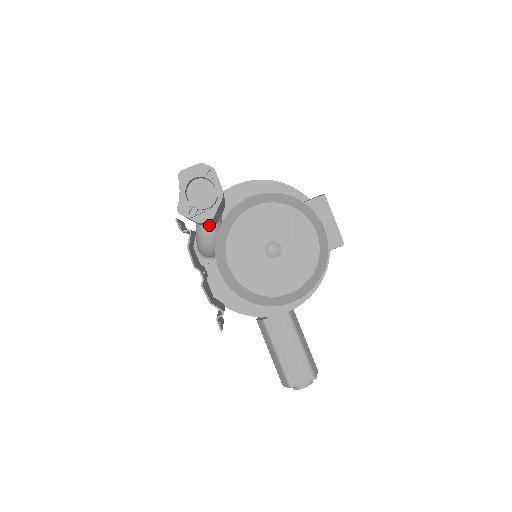
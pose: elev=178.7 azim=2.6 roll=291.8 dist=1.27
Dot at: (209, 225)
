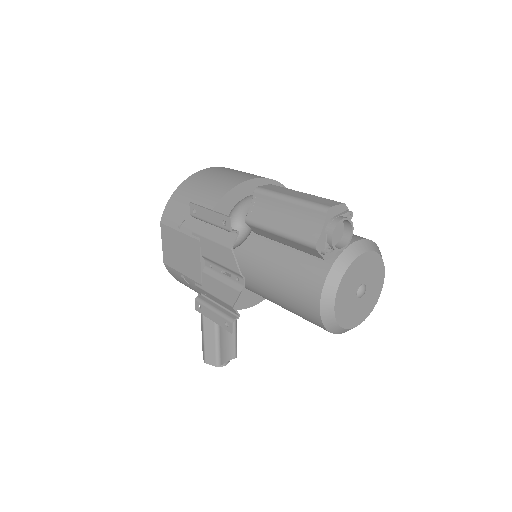
Dot at: occluded
